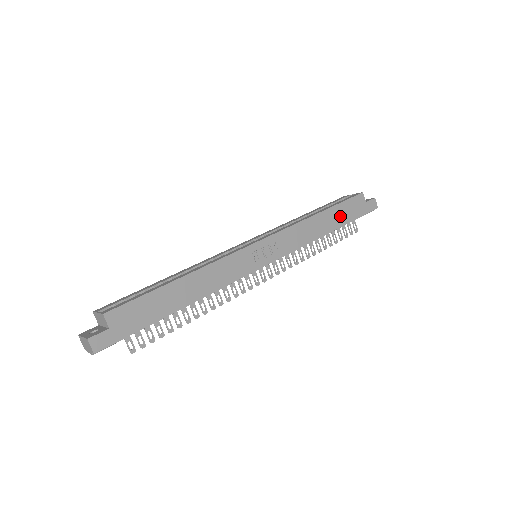
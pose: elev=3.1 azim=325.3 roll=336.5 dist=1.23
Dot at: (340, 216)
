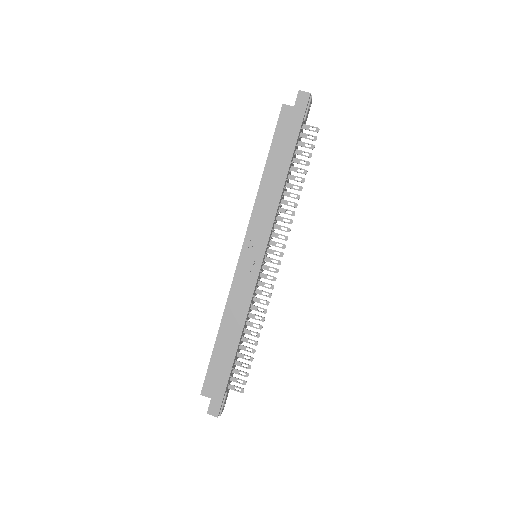
Dot at: (282, 151)
